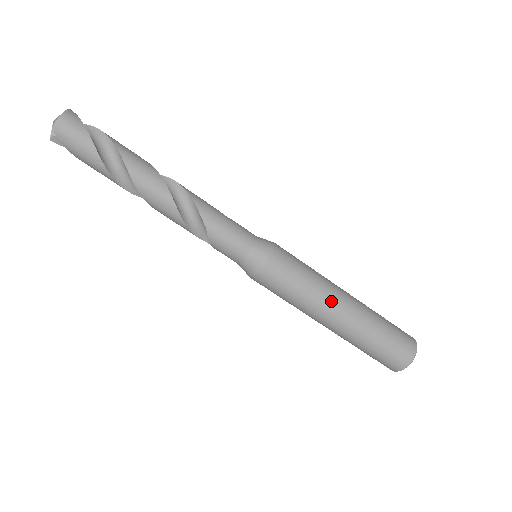
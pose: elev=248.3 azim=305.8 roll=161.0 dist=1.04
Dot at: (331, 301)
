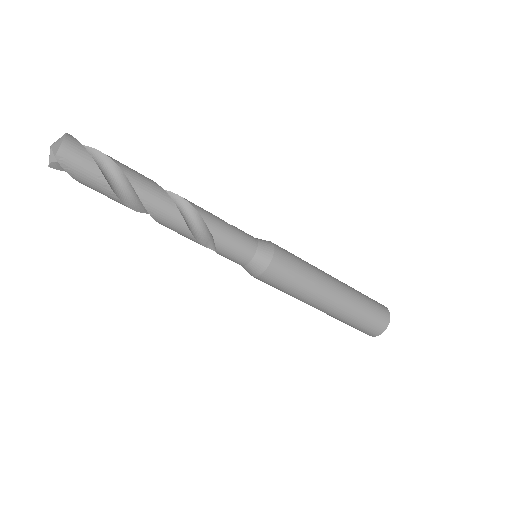
Dot at: (324, 289)
